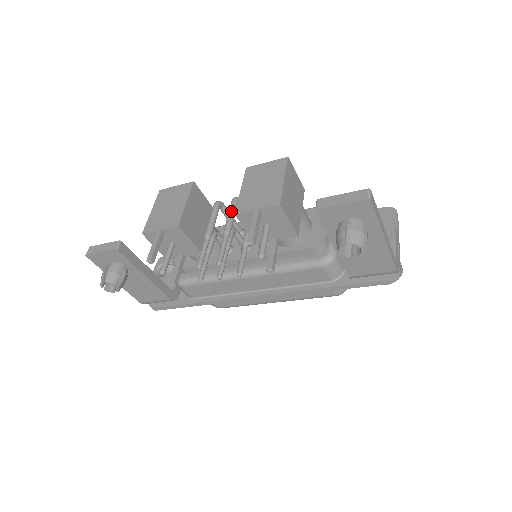
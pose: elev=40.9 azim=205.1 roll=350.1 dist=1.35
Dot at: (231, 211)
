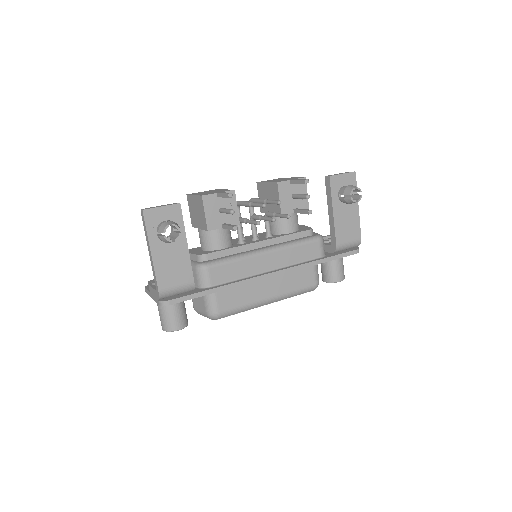
Dot at: (258, 198)
